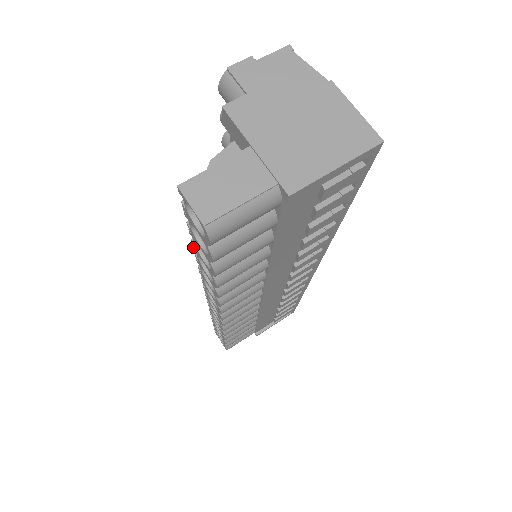
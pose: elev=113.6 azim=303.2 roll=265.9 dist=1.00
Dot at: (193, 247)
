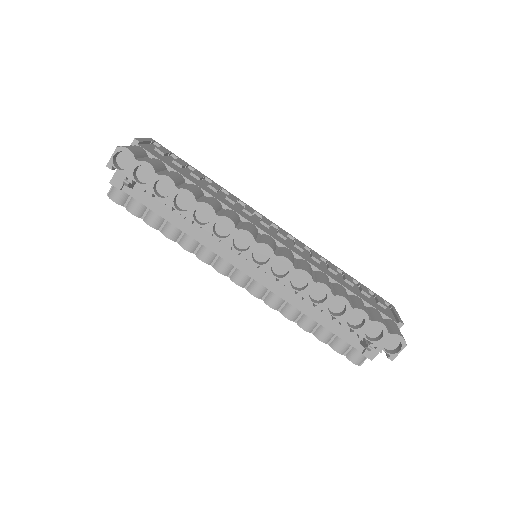
Dot at: (168, 208)
